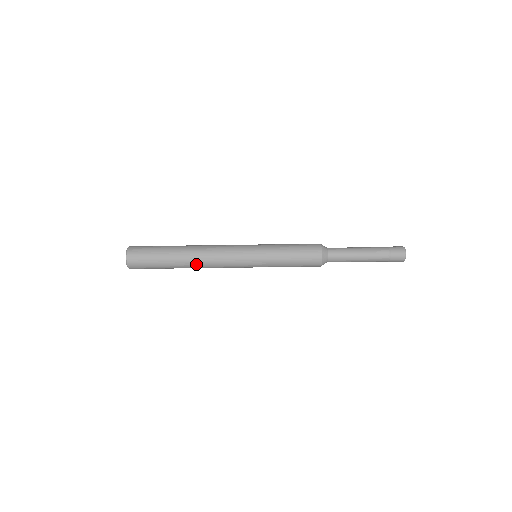
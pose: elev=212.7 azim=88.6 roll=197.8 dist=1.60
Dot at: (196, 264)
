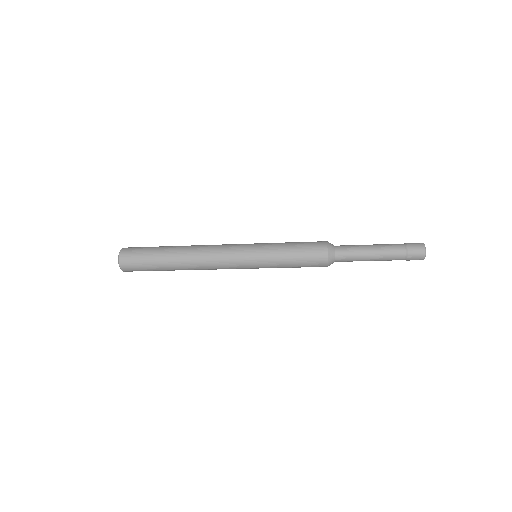
Dot at: occluded
